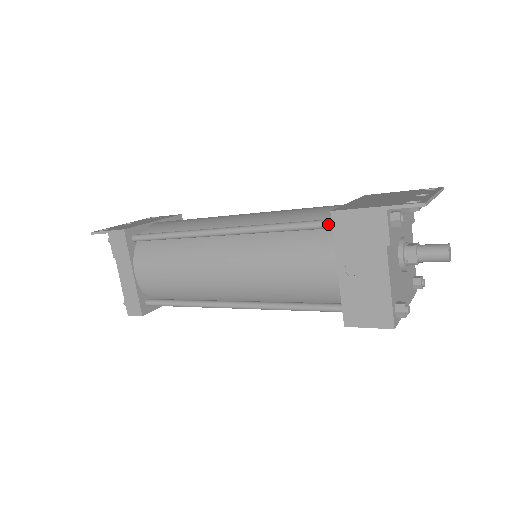
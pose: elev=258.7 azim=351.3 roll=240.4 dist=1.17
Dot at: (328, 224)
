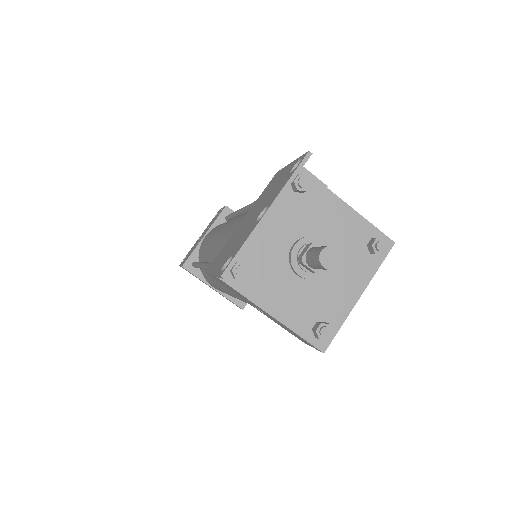
Dot at: occluded
